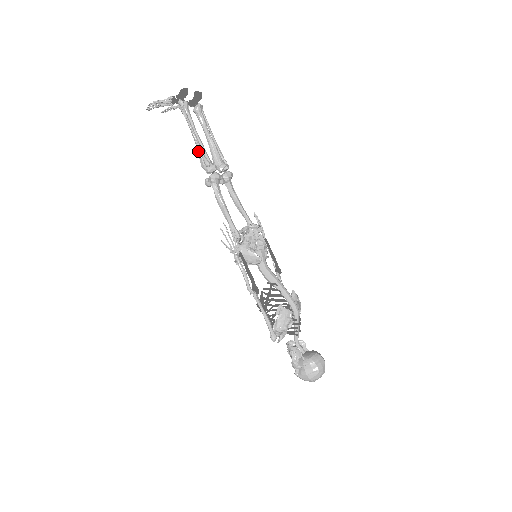
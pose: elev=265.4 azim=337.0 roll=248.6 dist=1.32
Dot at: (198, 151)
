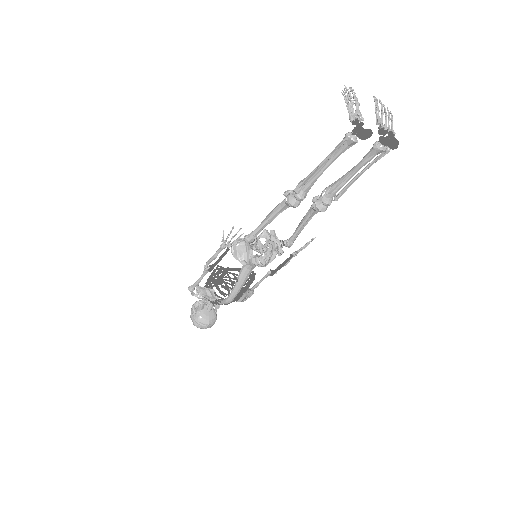
Dot at: occluded
